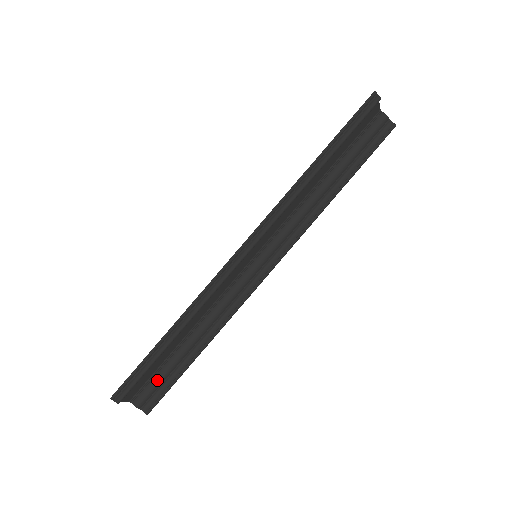
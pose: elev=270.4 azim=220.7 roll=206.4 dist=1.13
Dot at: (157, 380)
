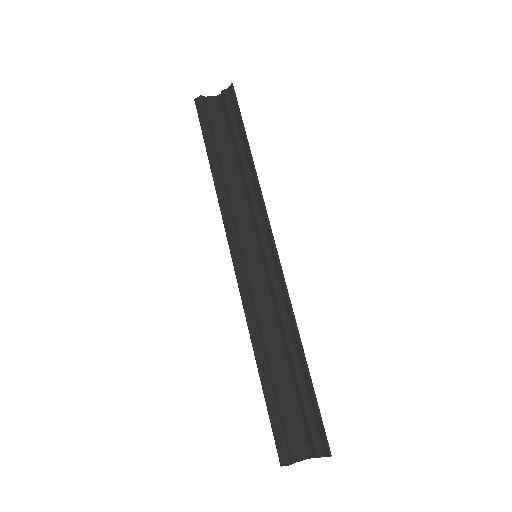
Dot at: (305, 418)
